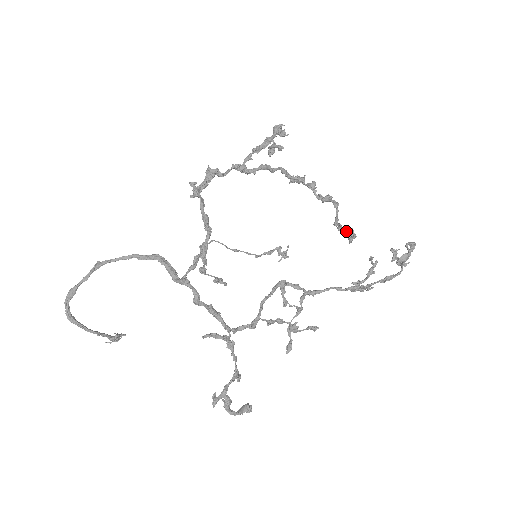
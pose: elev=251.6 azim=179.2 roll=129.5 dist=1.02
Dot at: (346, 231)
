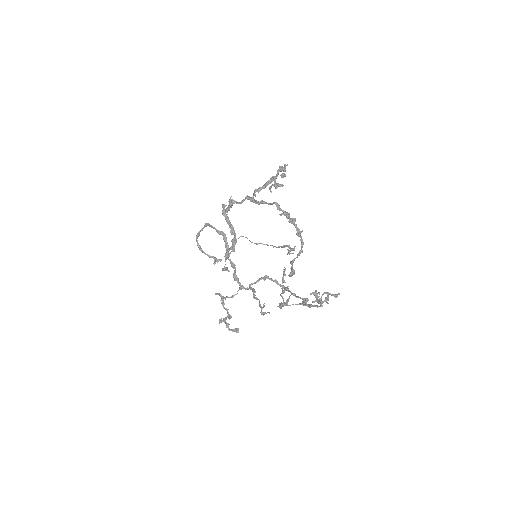
Dot at: (290, 268)
